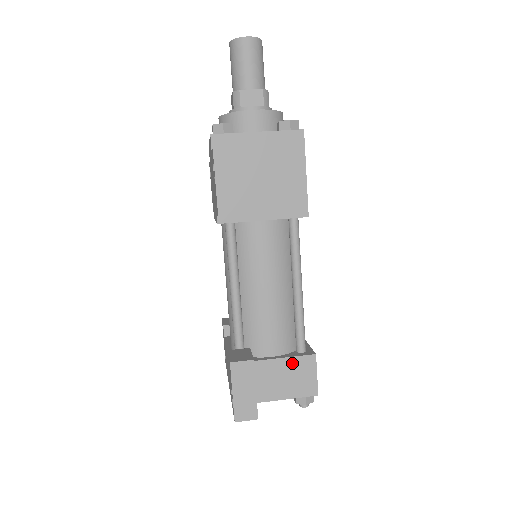
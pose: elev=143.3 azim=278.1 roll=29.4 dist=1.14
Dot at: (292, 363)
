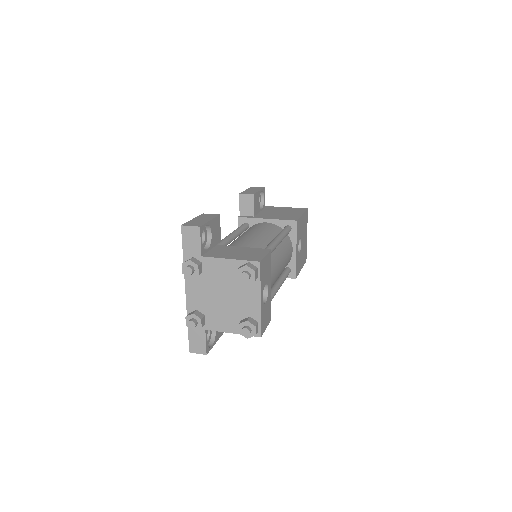
Dot at: (248, 249)
